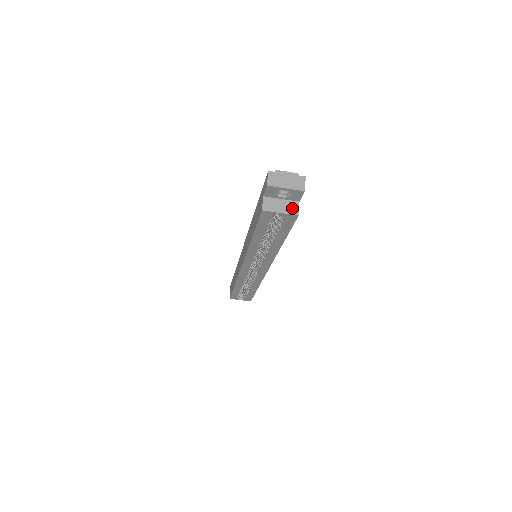
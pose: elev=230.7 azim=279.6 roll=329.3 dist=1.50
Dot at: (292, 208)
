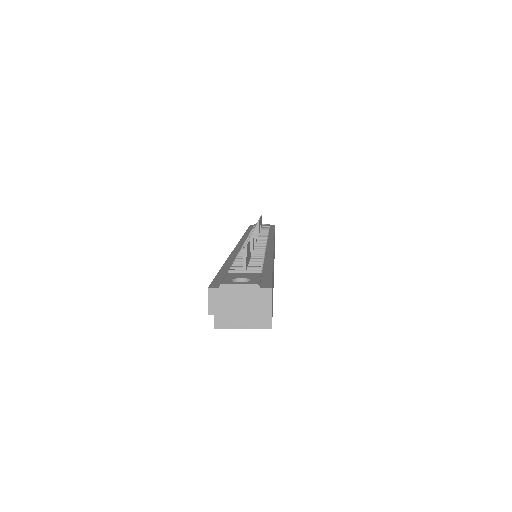
Dot at: (261, 318)
